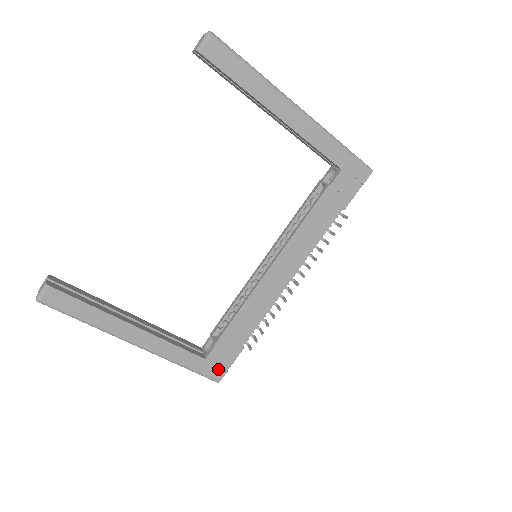
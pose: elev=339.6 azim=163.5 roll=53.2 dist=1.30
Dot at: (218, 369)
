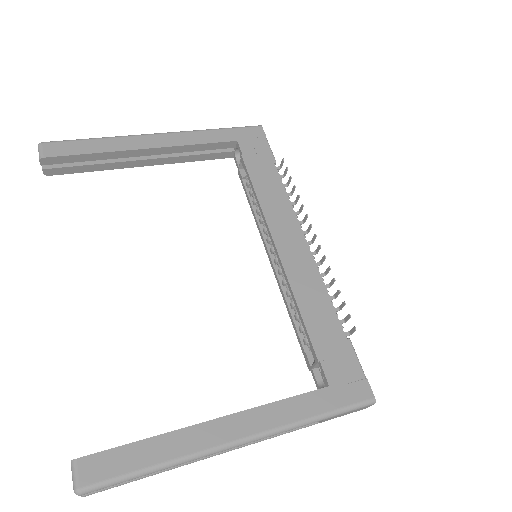
Dot at: (355, 385)
